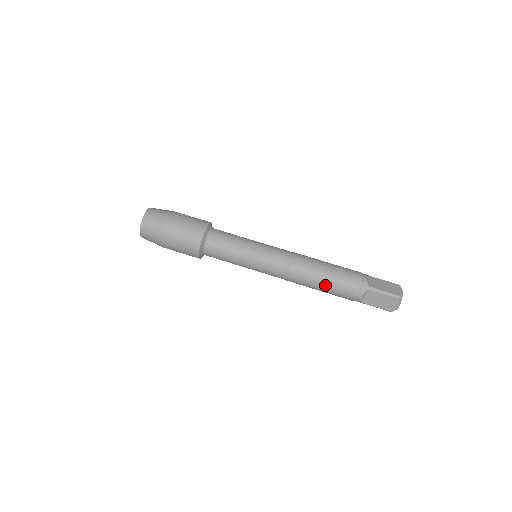
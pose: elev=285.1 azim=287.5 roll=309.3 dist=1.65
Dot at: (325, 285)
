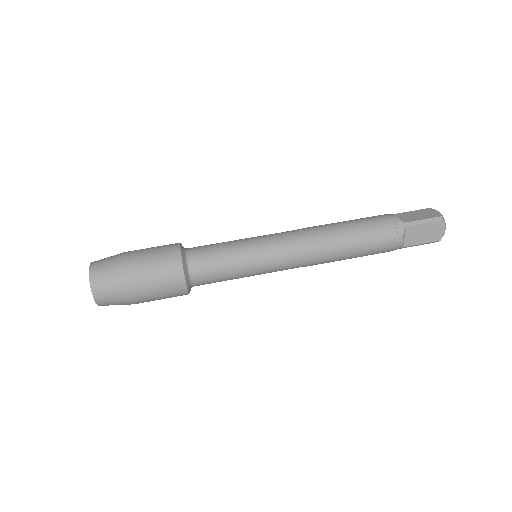
Dot at: (356, 246)
